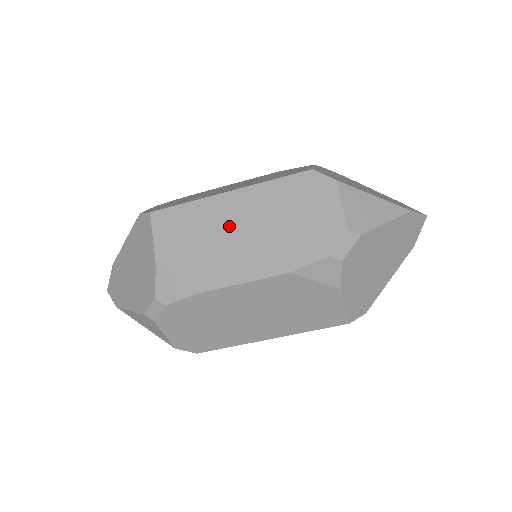
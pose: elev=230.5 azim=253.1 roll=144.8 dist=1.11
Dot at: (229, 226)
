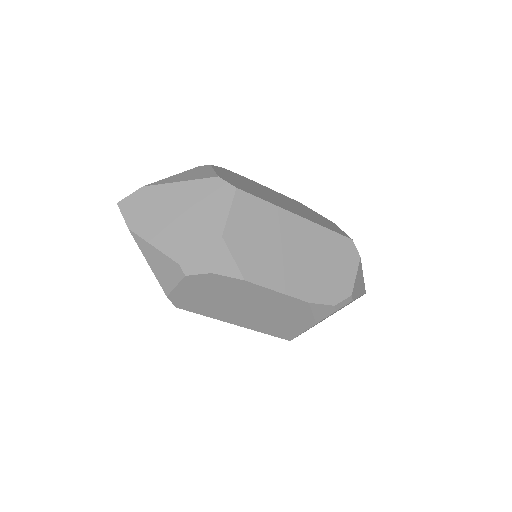
Dot at: (288, 242)
